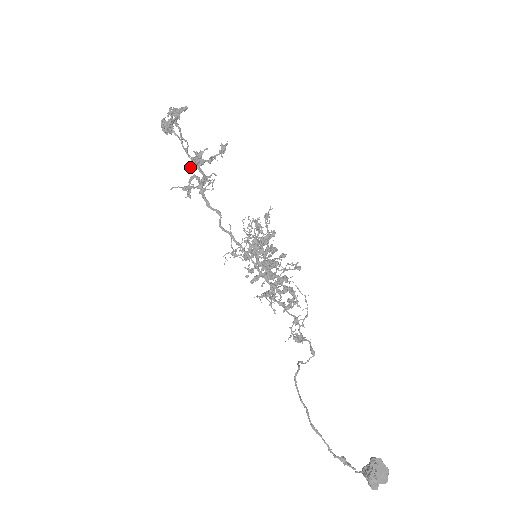
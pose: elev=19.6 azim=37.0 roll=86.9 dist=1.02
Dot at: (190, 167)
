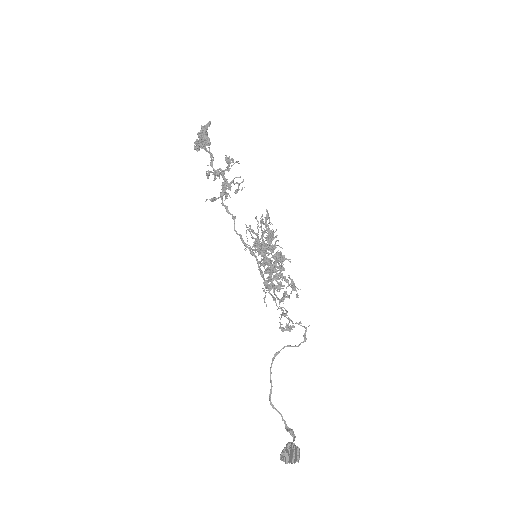
Dot at: (214, 180)
